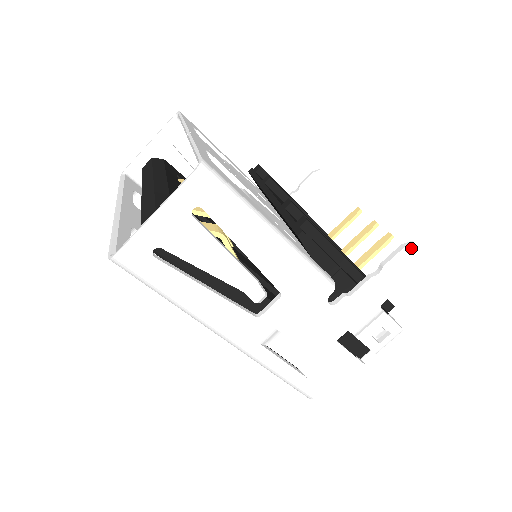
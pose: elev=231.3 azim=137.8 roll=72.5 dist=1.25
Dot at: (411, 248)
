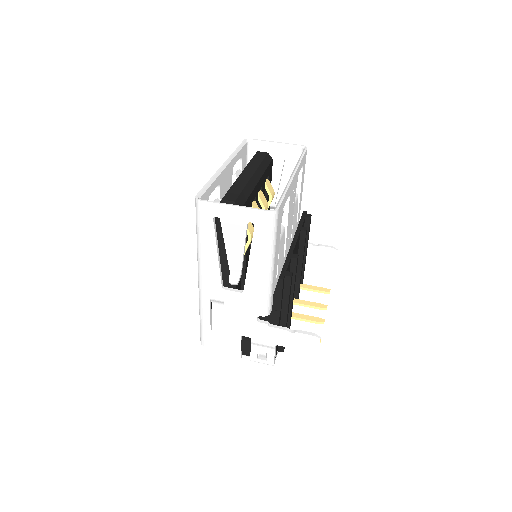
Dot at: (316, 339)
